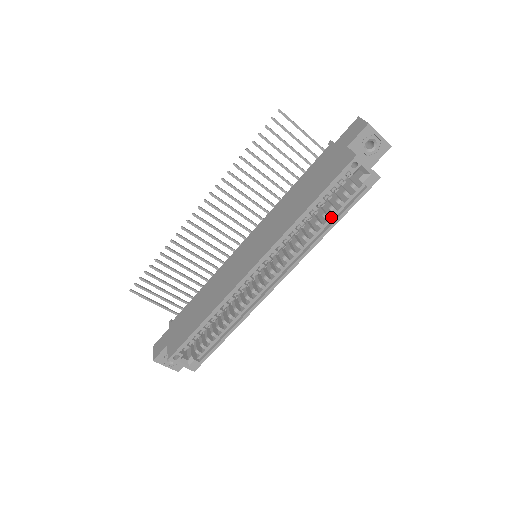
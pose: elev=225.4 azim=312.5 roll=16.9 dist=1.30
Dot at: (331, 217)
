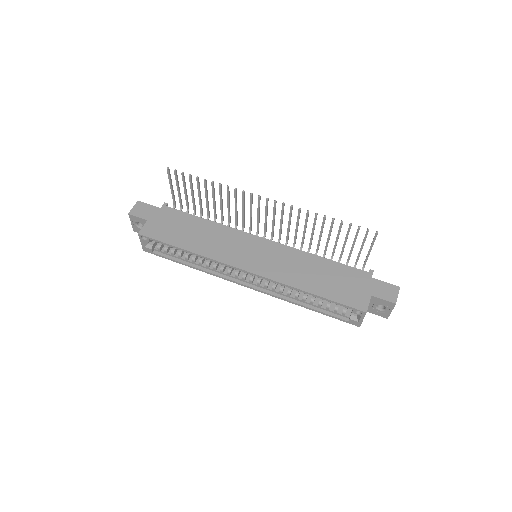
Dot at: (314, 305)
